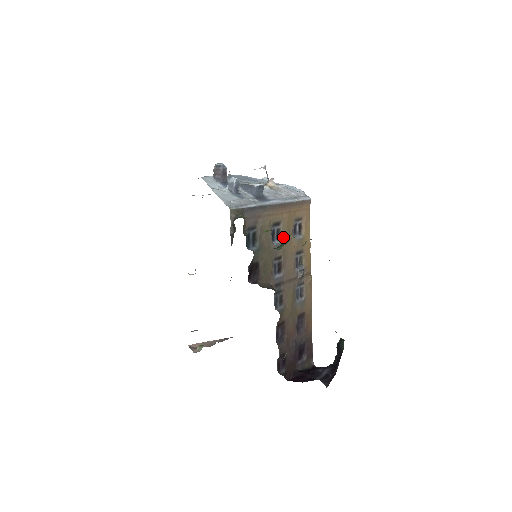
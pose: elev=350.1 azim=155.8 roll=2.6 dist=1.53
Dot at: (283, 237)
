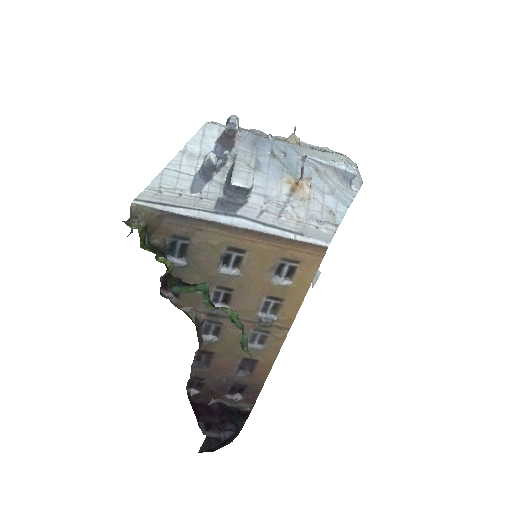
Dot at: (245, 270)
